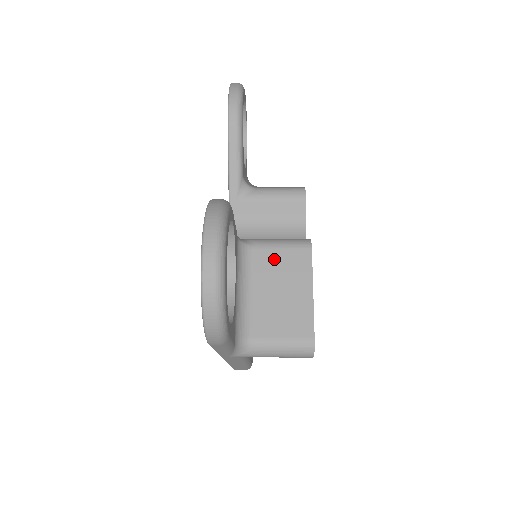
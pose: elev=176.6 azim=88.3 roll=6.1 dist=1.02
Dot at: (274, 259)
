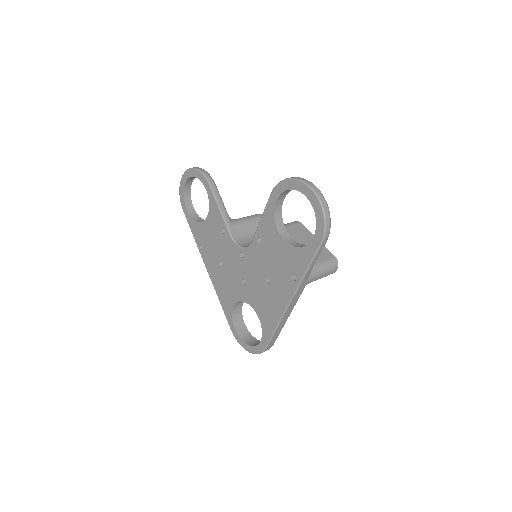
Dot at: (290, 231)
